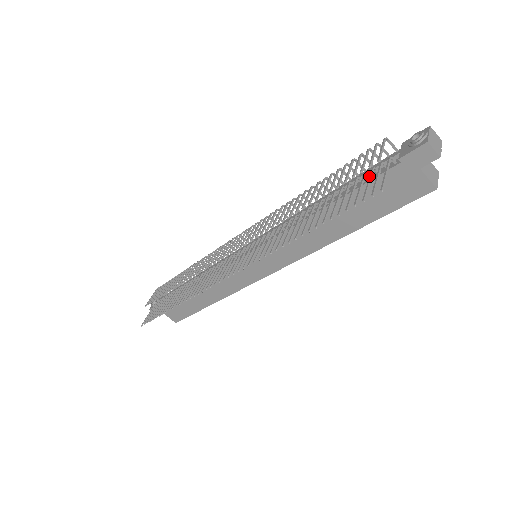
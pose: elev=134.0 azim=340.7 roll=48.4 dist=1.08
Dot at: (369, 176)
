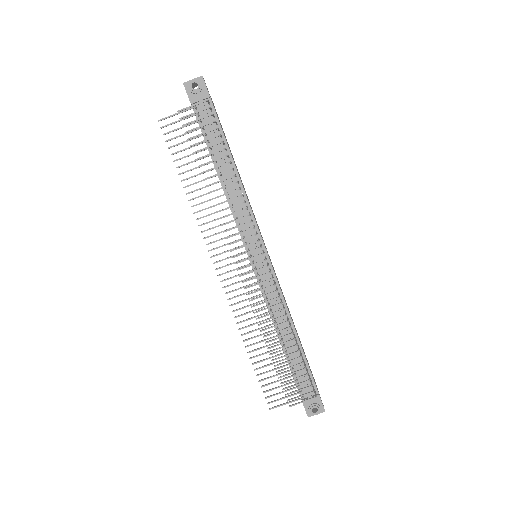
Dot at: (289, 390)
